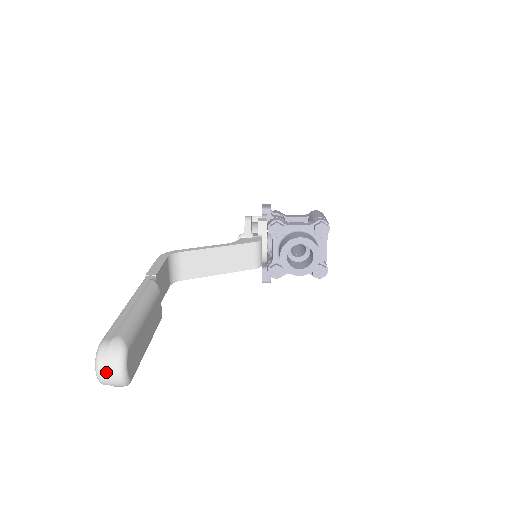
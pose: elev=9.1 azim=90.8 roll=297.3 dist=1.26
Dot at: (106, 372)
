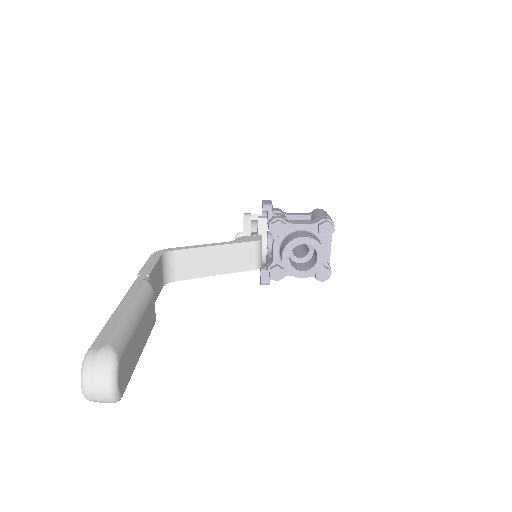
Dot at: (93, 387)
